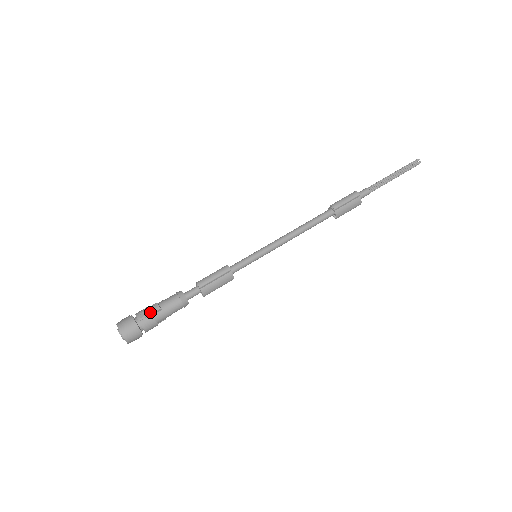
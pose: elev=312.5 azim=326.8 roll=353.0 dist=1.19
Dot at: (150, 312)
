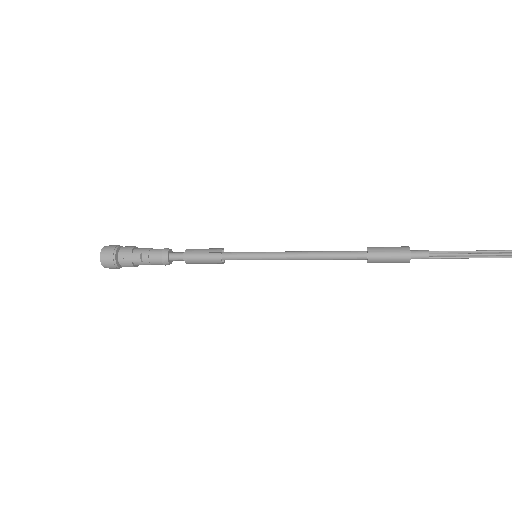
Dot at: (131, 260)
